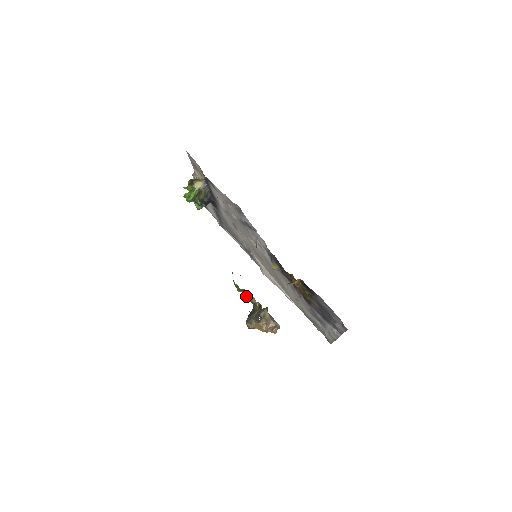
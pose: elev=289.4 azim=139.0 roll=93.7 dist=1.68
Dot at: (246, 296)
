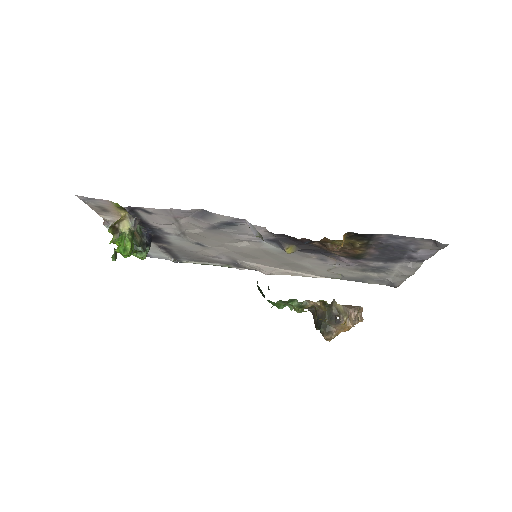
Dot at: (296, 306)
